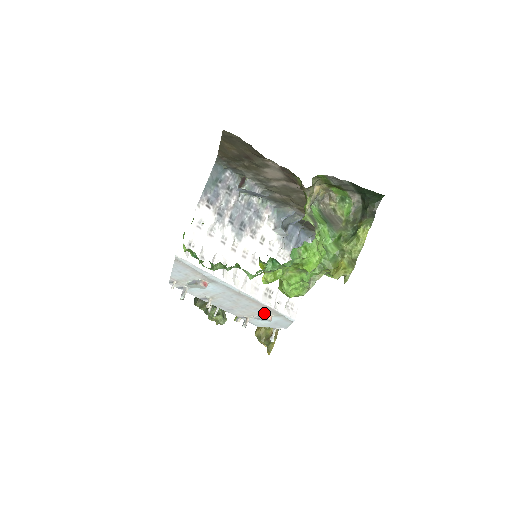
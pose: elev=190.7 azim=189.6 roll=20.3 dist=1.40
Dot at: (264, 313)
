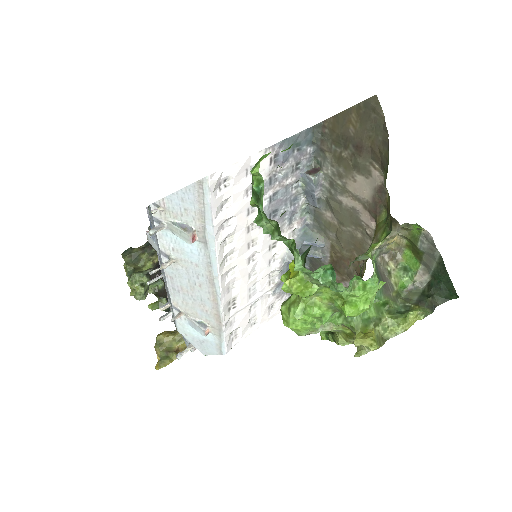
Dot at: (206, 322)
